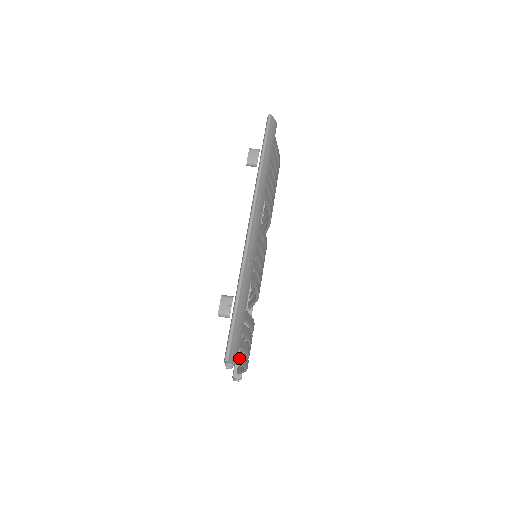
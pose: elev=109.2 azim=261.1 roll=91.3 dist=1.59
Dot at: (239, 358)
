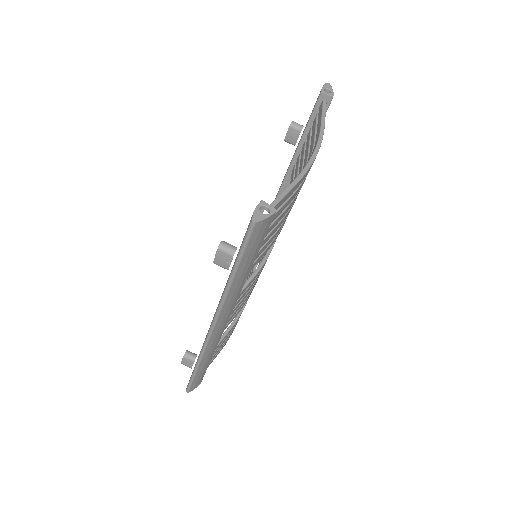
Dot at: (210, 363)
